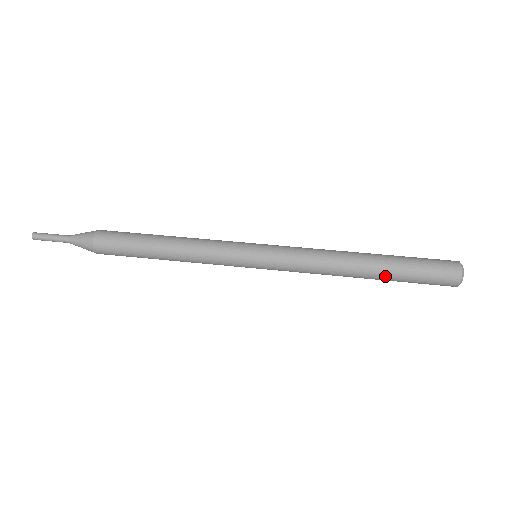
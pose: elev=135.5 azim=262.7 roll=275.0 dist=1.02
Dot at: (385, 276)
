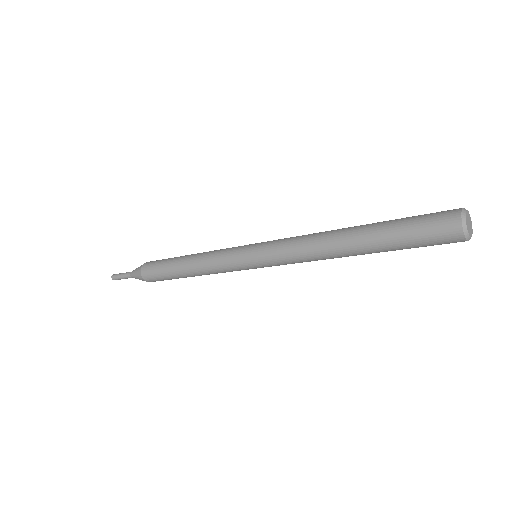
Dot at: (370, 230)
